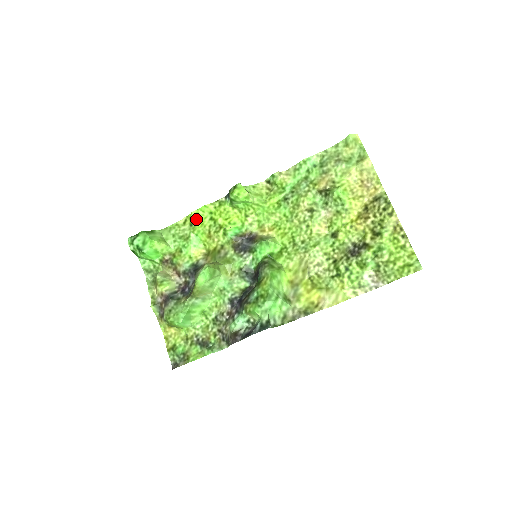
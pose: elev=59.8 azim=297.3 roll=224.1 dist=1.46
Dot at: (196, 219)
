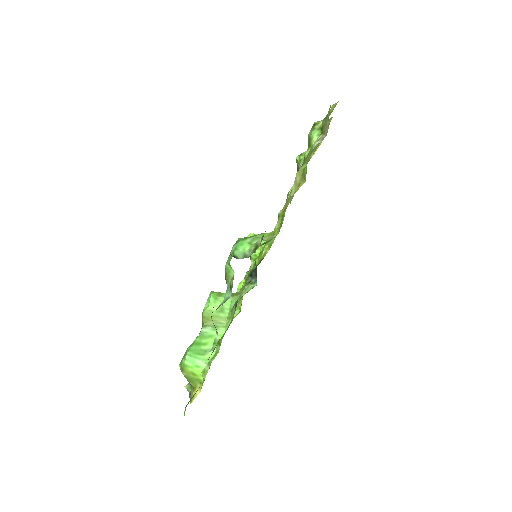
Dot at: occluded
